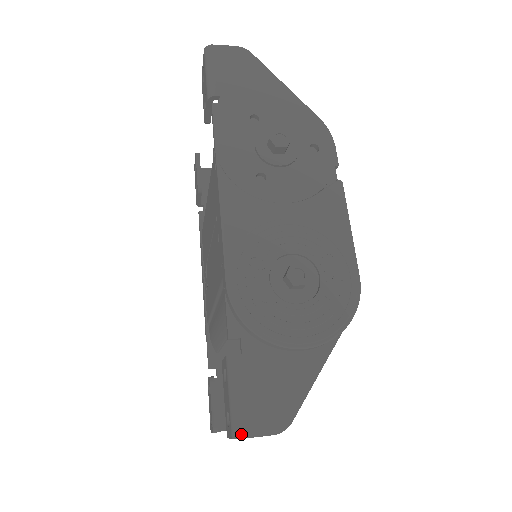
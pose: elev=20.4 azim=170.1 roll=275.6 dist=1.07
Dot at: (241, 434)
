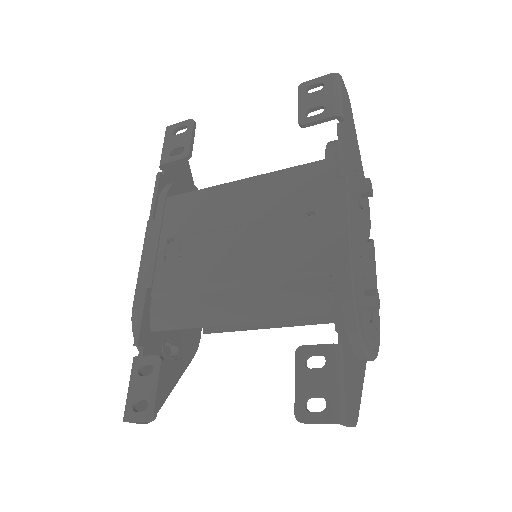
Dot at: (346, 420)
